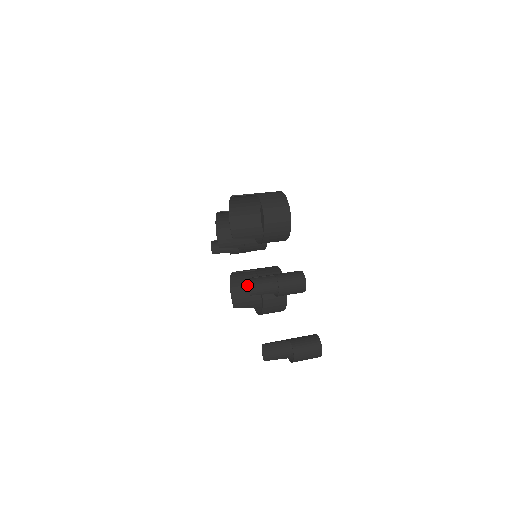
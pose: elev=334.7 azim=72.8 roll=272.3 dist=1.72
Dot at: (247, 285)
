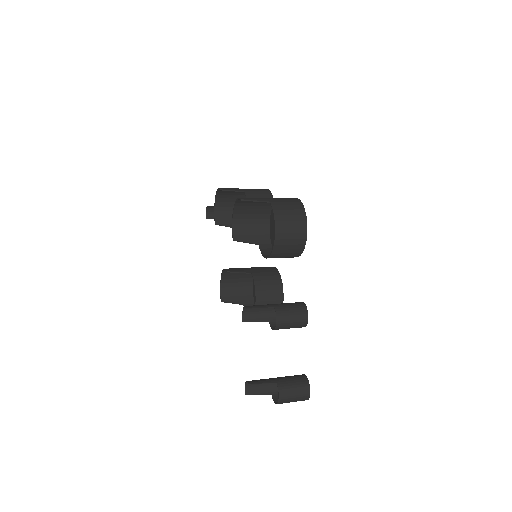
Dot at: (240, 278)
